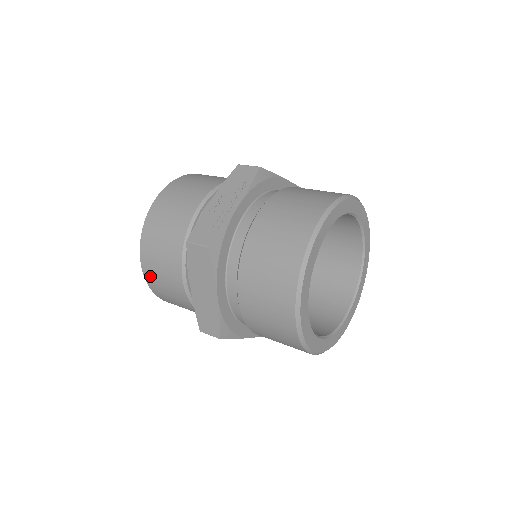
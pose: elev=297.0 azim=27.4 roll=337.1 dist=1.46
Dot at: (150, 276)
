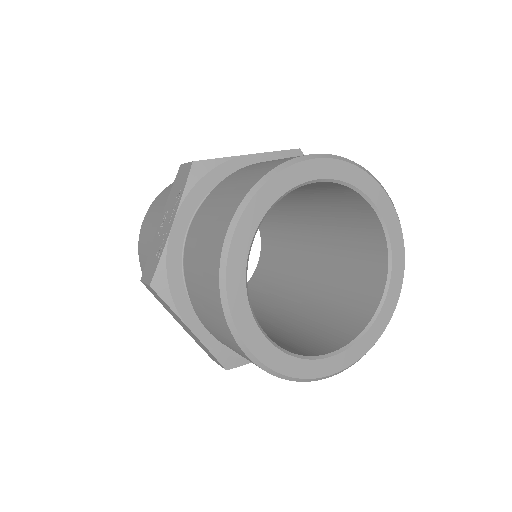
Dot at: occluded
